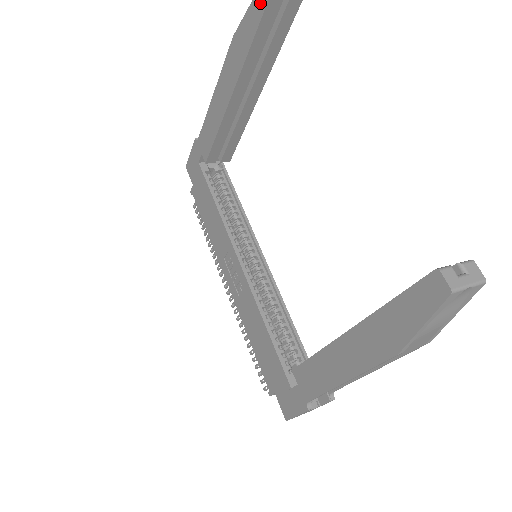
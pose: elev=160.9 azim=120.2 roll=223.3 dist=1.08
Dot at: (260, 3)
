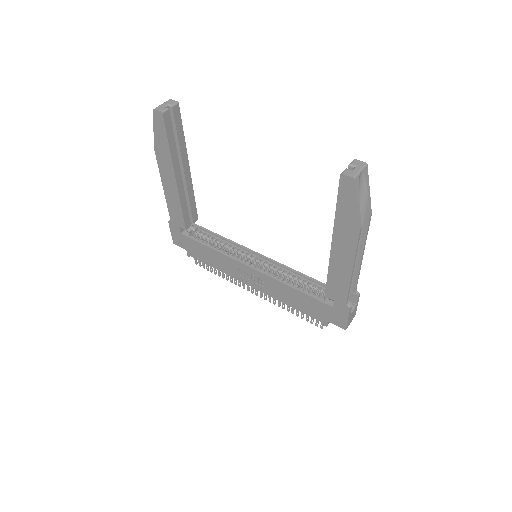
Dot at: (159, 122)
